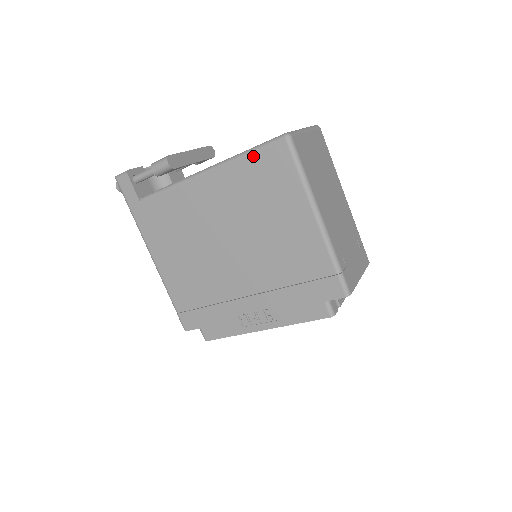
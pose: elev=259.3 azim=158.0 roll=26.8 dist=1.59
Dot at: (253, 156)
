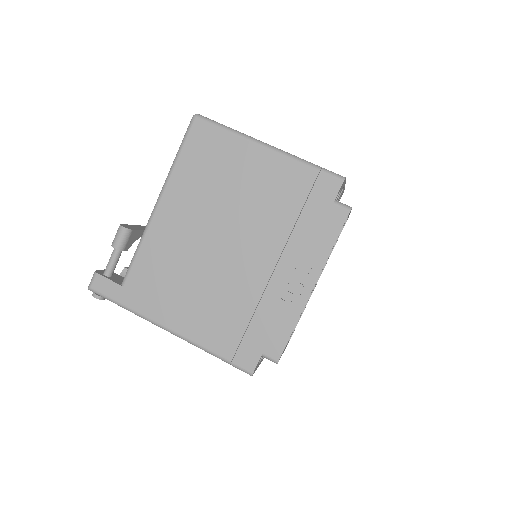
Dot at: (183, 152)
